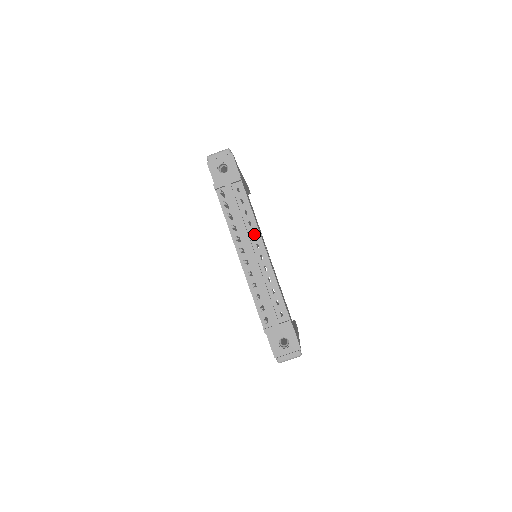
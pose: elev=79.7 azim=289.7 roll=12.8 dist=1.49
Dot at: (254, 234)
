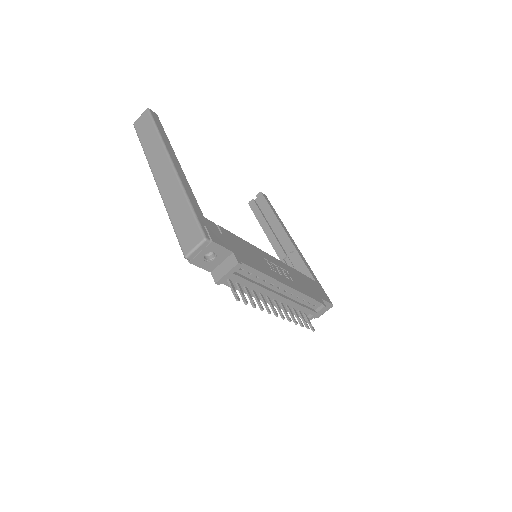
Dot at: occluded
